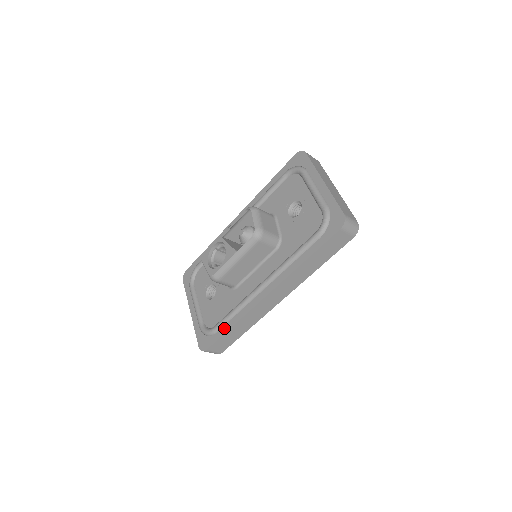
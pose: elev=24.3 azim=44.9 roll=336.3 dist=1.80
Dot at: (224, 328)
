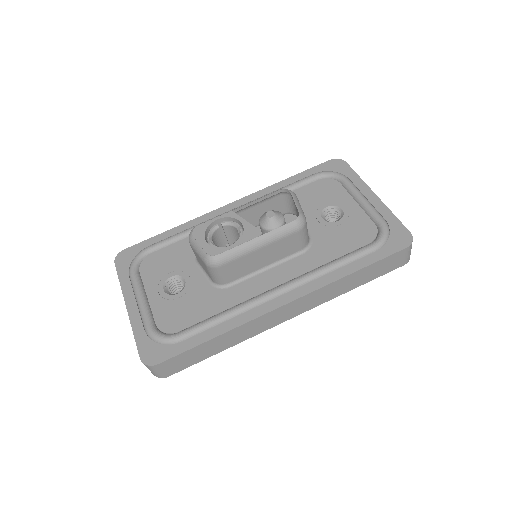
Dot at: (199, 337)
